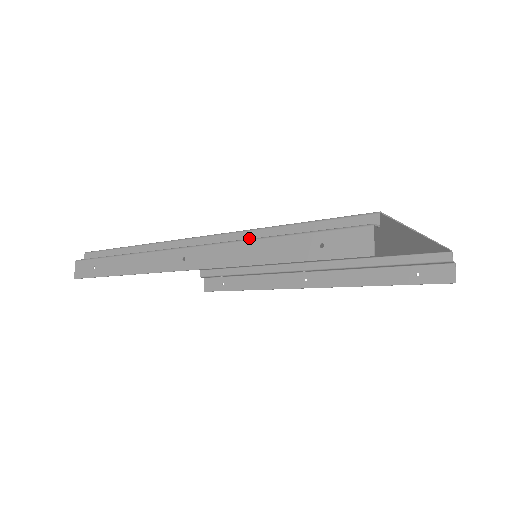
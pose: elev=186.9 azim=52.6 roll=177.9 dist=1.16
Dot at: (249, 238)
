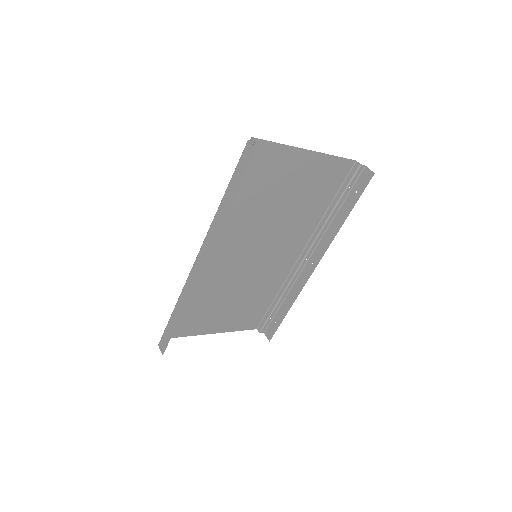
Dot at: occluded
